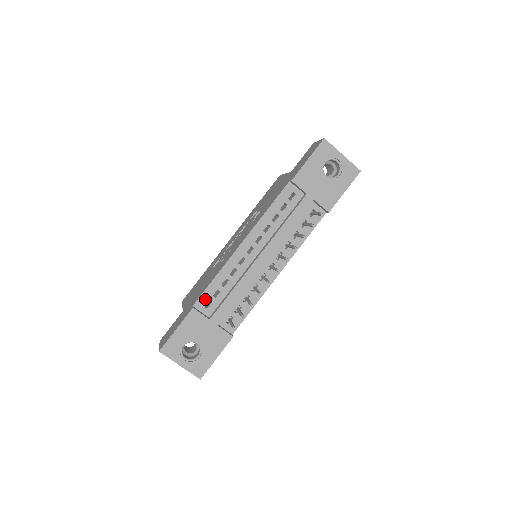
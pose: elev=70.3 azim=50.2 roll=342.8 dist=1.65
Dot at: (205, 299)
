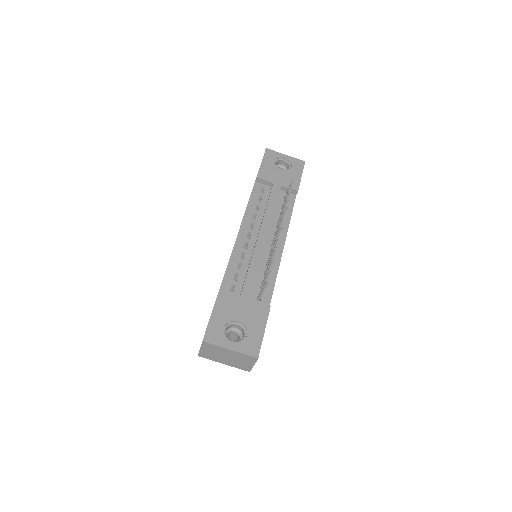
Dot at: (227, 285)
